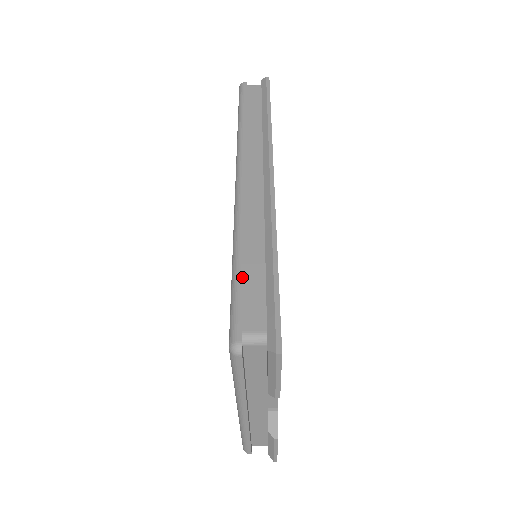
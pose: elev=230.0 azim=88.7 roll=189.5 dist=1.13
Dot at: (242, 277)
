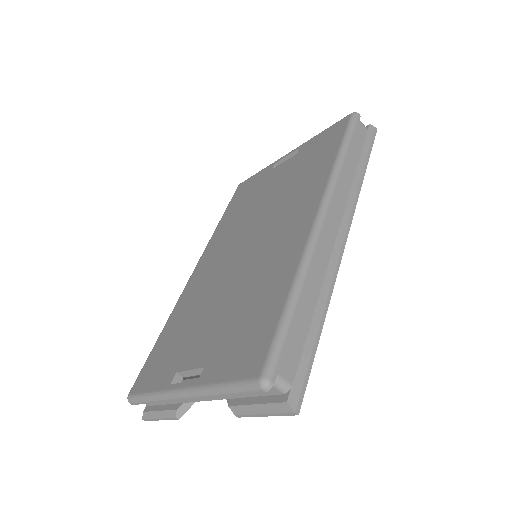
Dot at: (294, 319)
